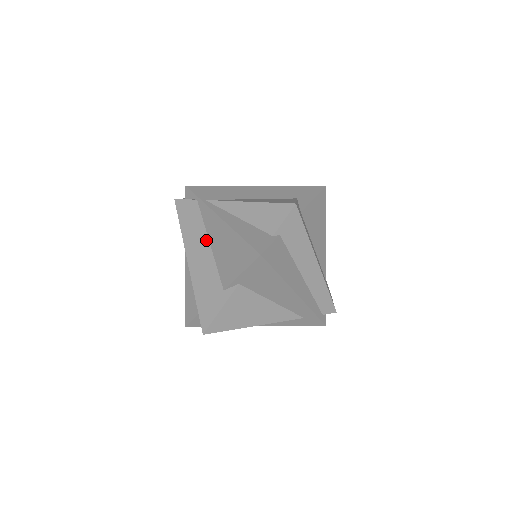
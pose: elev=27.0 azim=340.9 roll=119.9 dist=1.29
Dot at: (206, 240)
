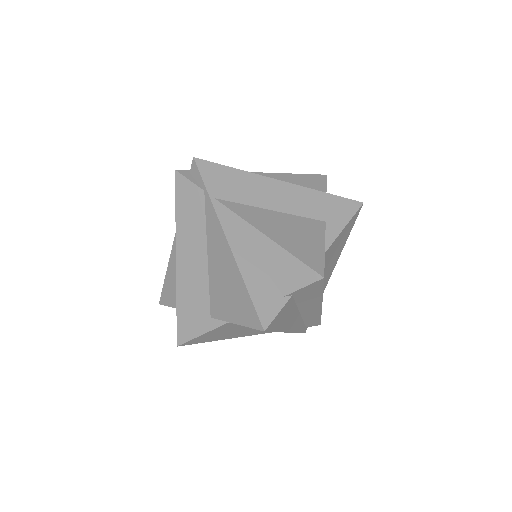
Dot at: (204, 249)
